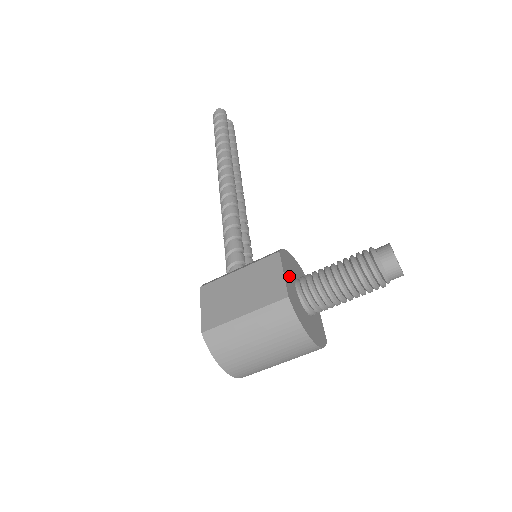
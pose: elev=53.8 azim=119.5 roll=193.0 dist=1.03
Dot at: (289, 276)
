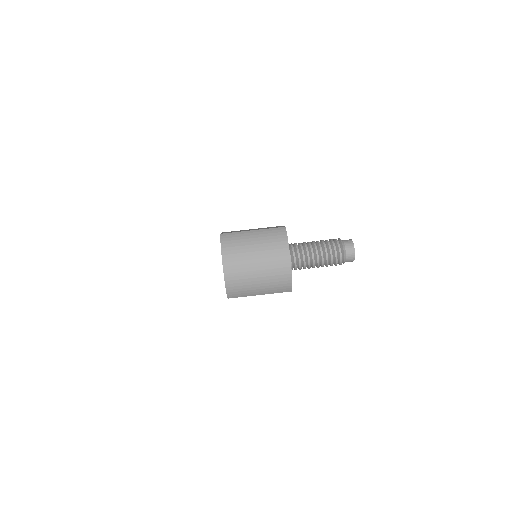
Dot at: occluded
